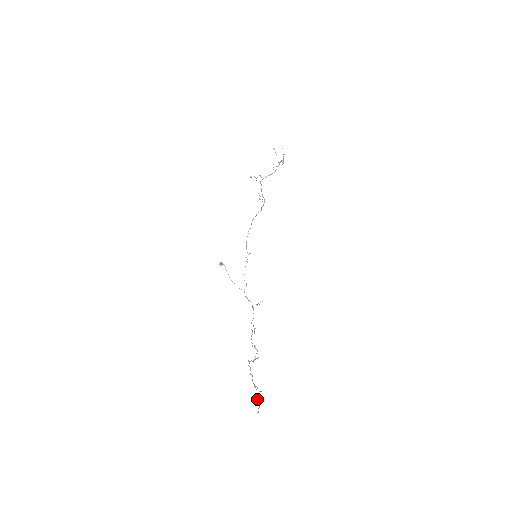
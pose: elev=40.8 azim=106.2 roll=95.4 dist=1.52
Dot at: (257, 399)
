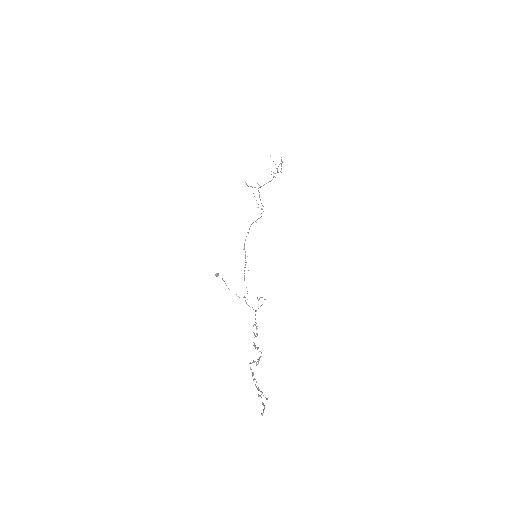
Dot at: occluded
